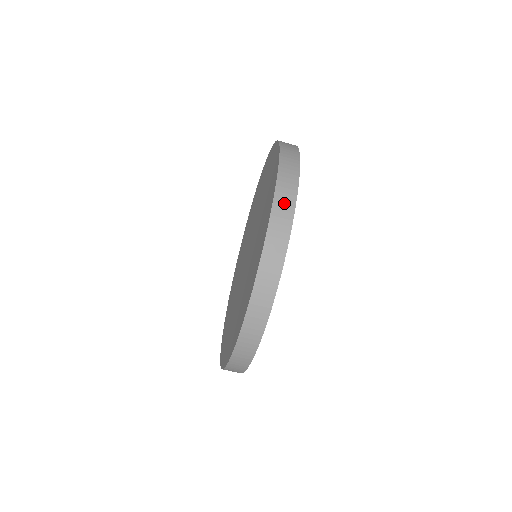
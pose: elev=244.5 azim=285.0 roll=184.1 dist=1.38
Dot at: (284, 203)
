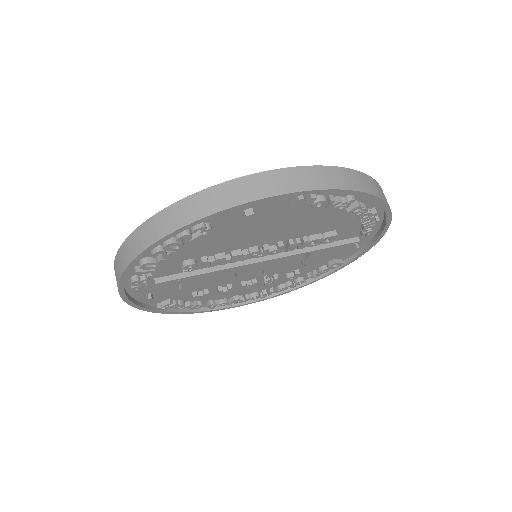
Dot at: (377, 188)
